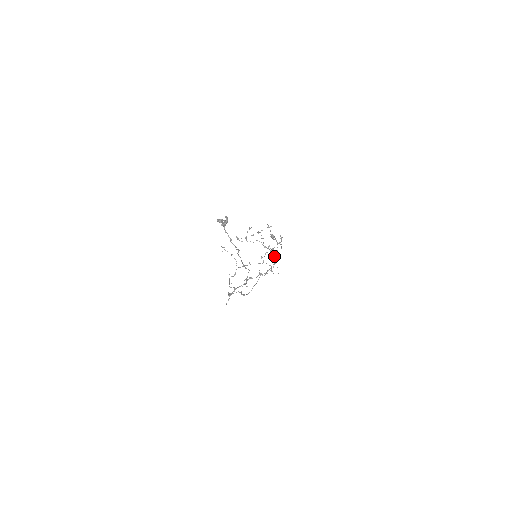
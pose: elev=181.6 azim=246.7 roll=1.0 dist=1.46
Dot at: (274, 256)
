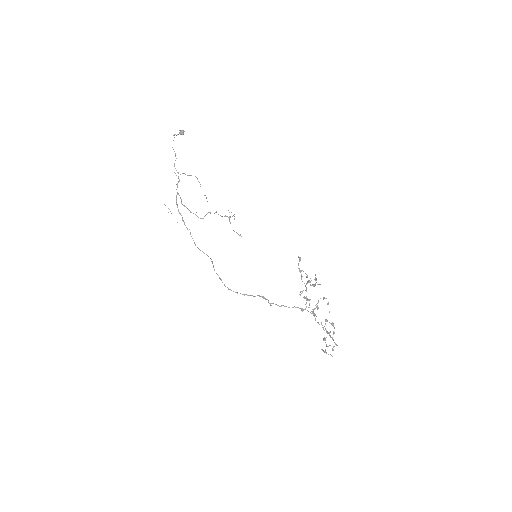
Dot at: occluded
